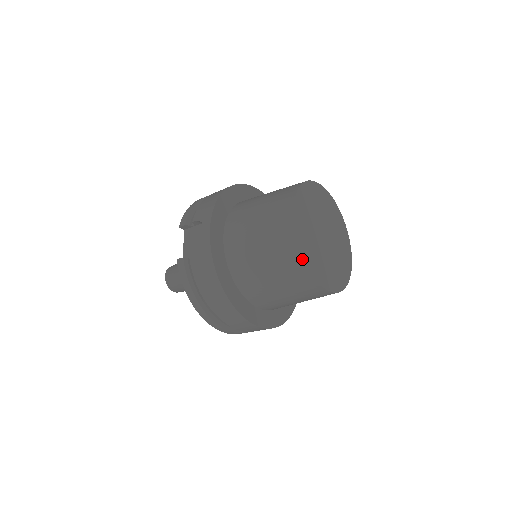
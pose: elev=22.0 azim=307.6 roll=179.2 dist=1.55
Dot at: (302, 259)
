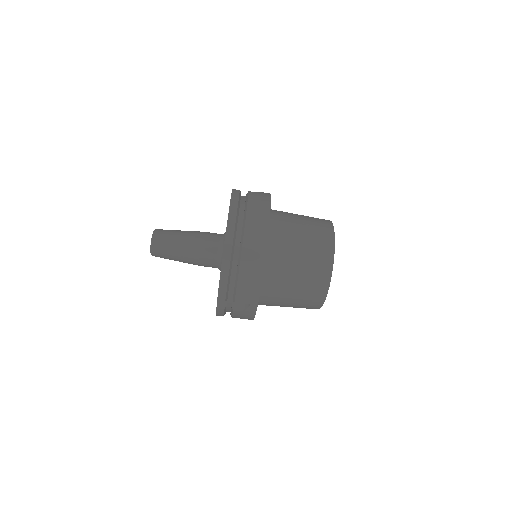
Dot at: (333, 232)
